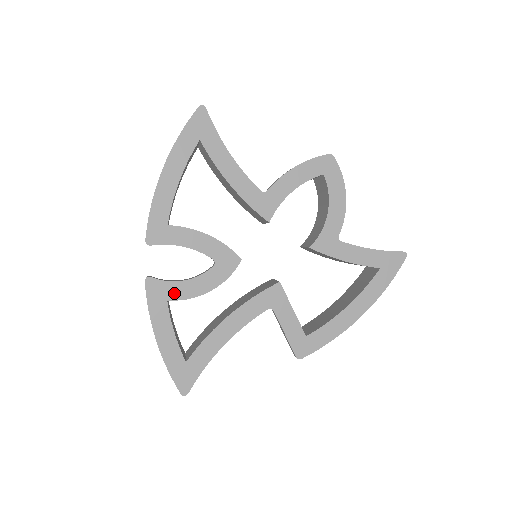
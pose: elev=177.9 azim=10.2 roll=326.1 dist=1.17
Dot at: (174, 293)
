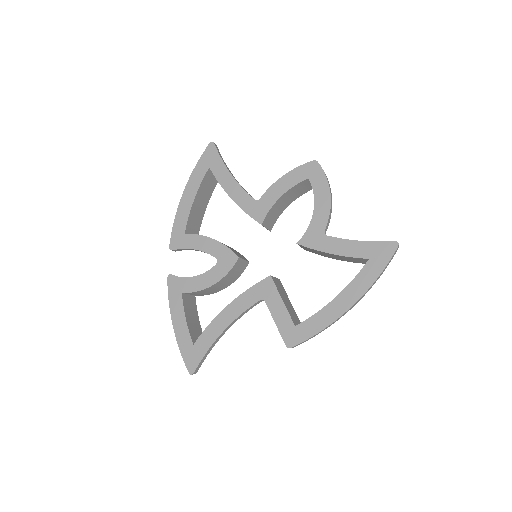
Dot at: (187, 287)
